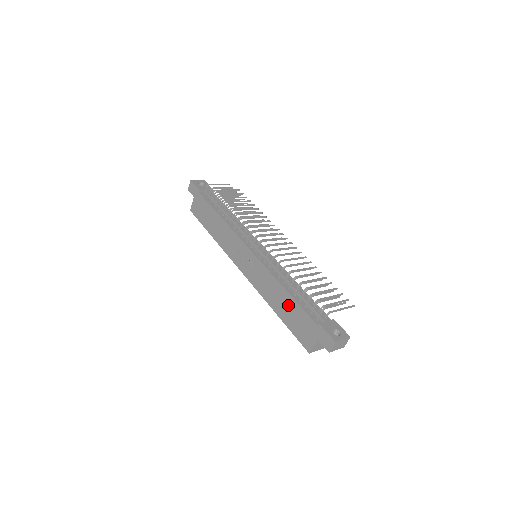
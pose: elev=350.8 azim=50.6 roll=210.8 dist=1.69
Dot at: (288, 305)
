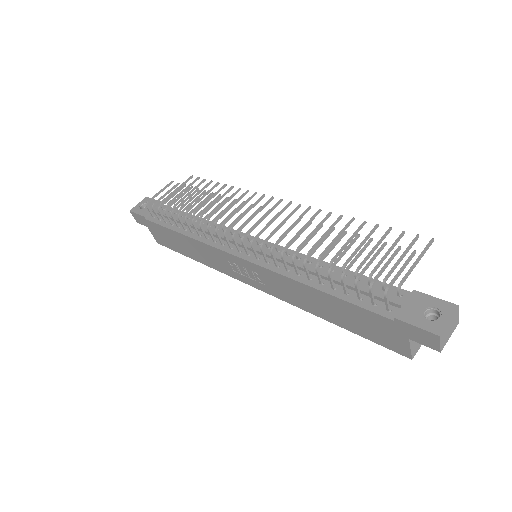
Dot at: (335, 307)
